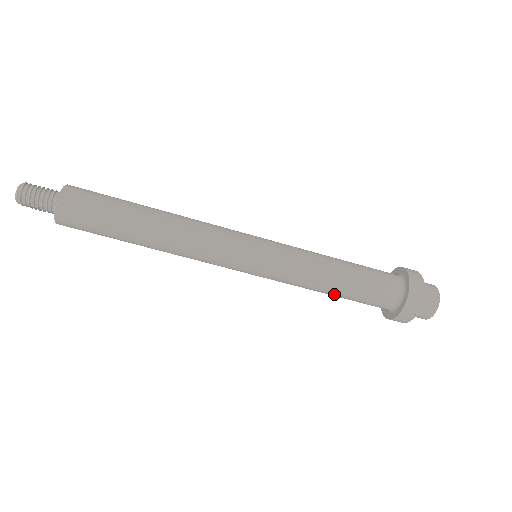
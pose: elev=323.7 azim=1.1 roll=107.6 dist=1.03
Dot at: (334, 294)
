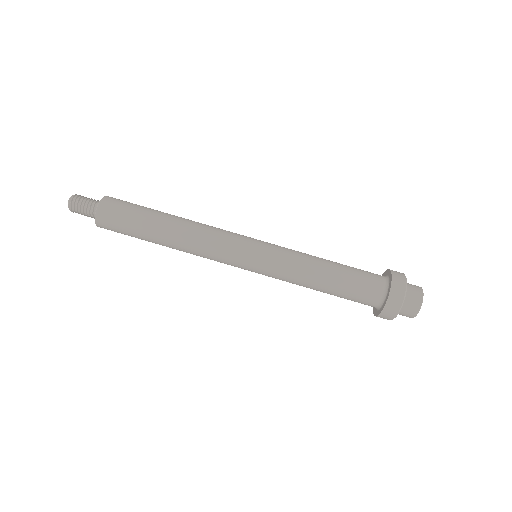
Dot at: occluded
